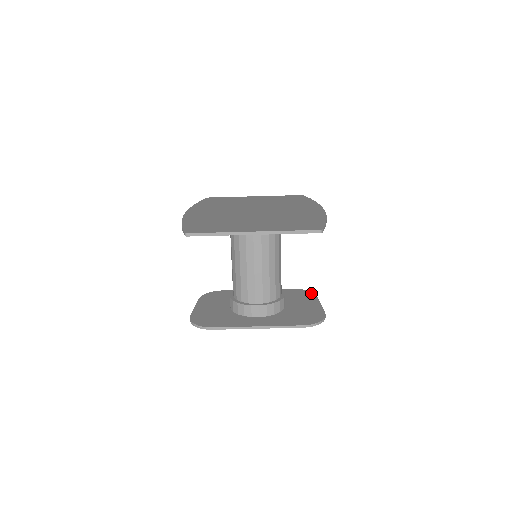
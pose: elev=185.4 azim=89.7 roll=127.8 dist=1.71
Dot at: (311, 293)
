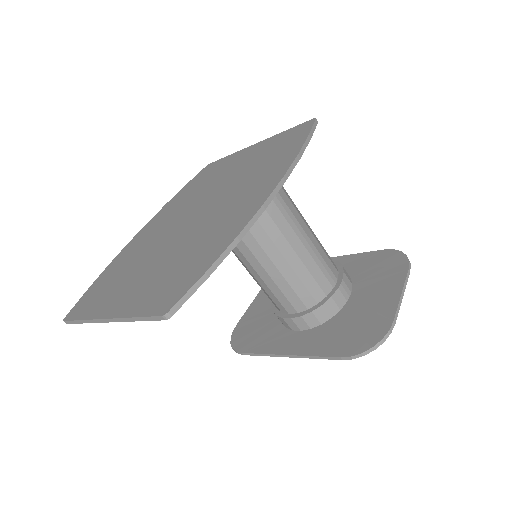
Dot at: (404, 261)
